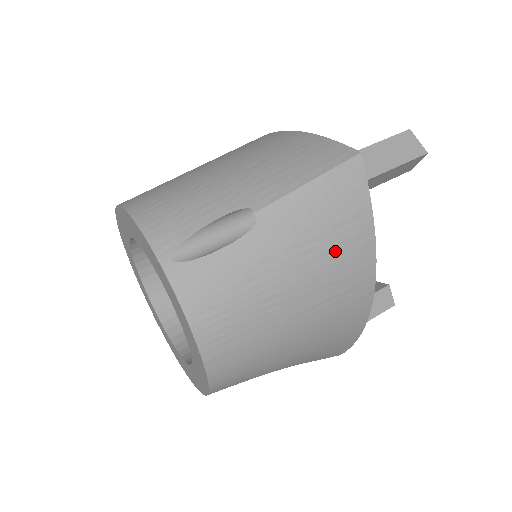
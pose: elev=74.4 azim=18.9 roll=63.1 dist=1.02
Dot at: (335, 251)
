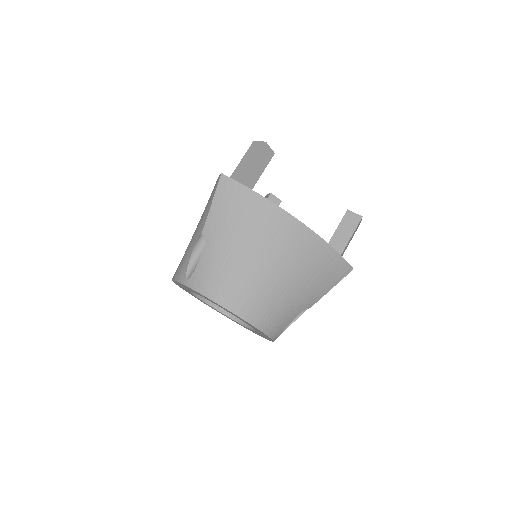
Dot at: (249, 218)
